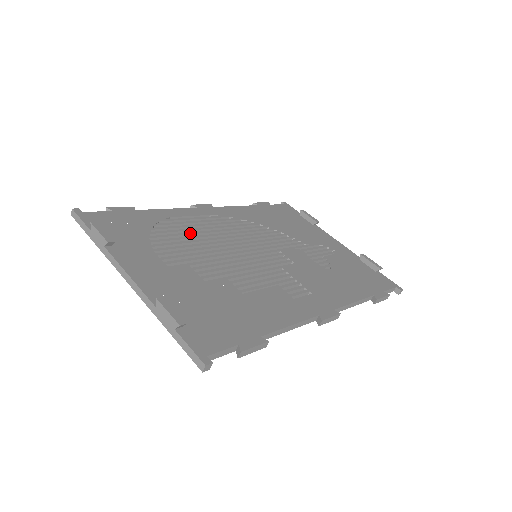
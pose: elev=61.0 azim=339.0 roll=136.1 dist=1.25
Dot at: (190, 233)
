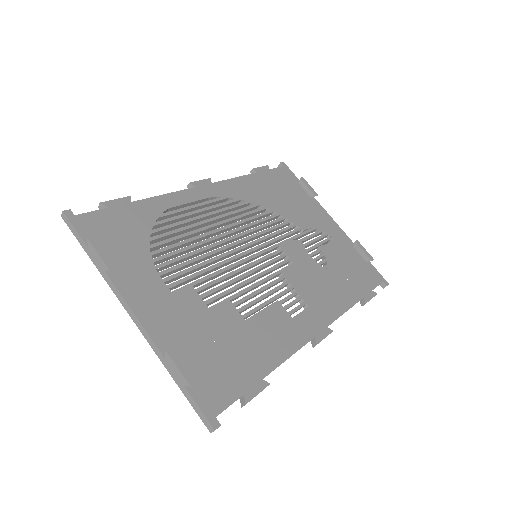
Dot at: (191, 232)
